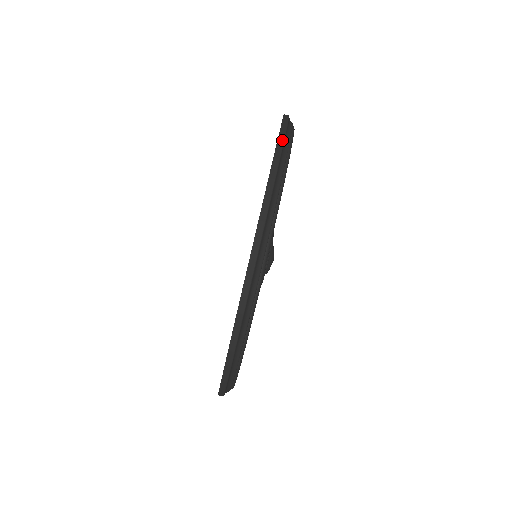
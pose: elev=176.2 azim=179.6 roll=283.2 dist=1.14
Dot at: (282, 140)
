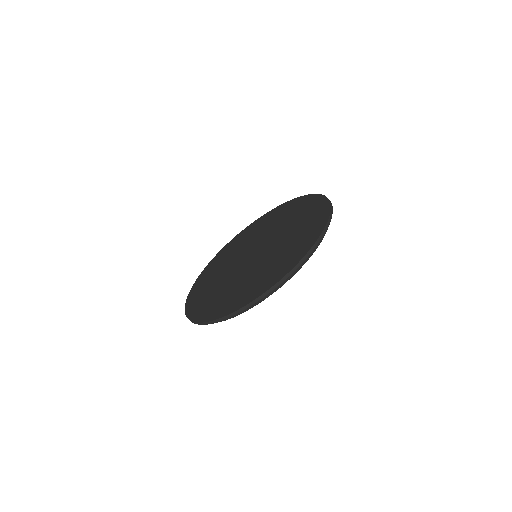
Dot at: (327, 227)
